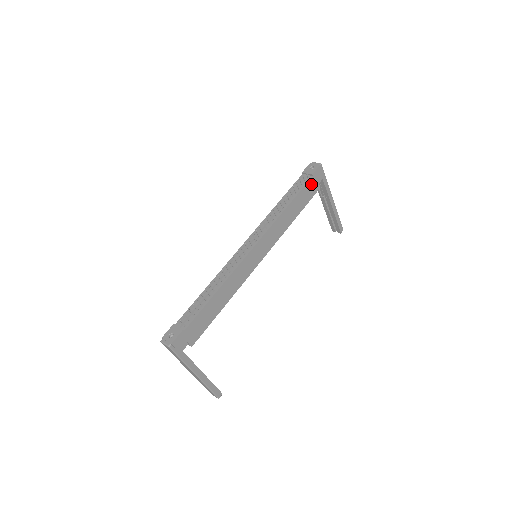
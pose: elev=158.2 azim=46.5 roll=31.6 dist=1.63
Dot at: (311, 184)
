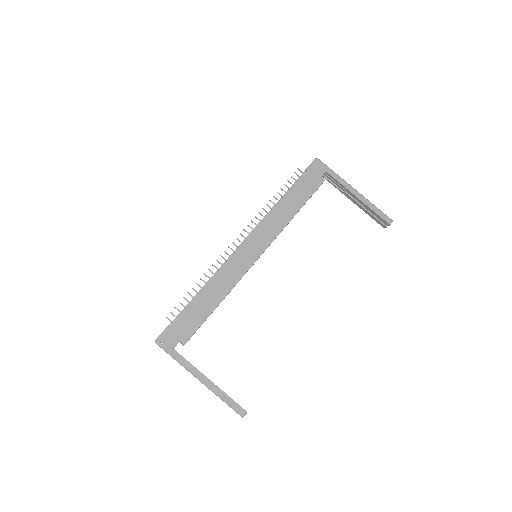
Dot at: (308, 178)
